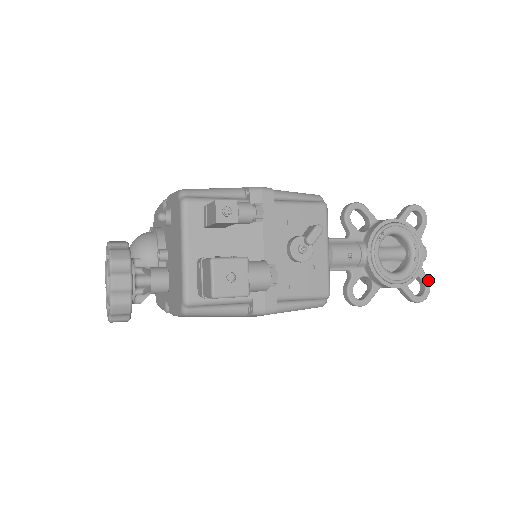
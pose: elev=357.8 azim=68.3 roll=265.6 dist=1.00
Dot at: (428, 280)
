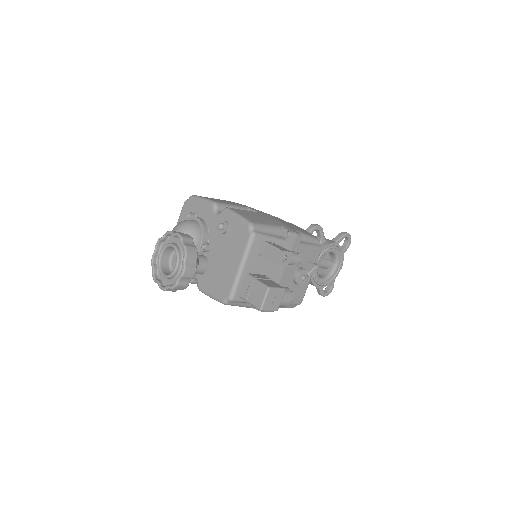
Dot at: occluded
